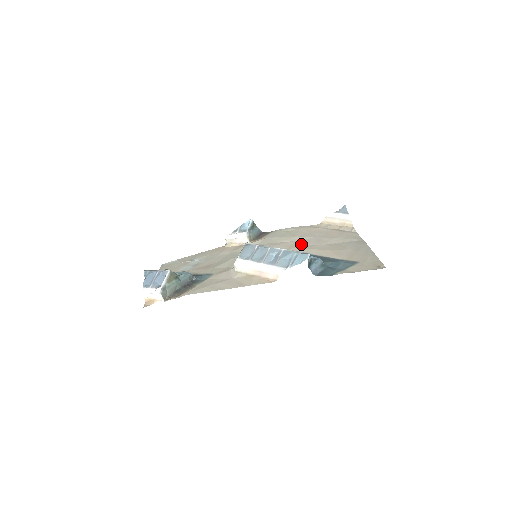
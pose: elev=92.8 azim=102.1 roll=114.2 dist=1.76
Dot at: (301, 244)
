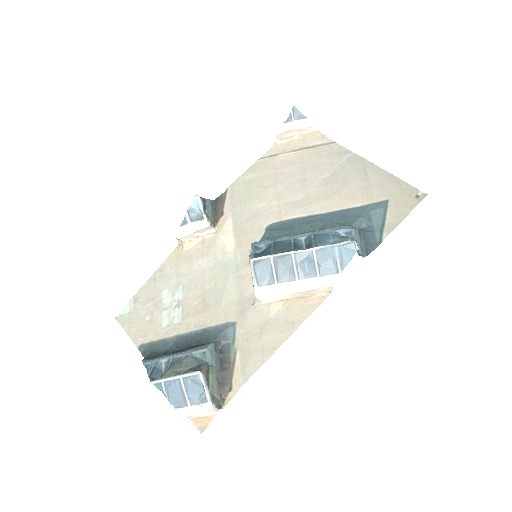
Dot at: (288, 201)
